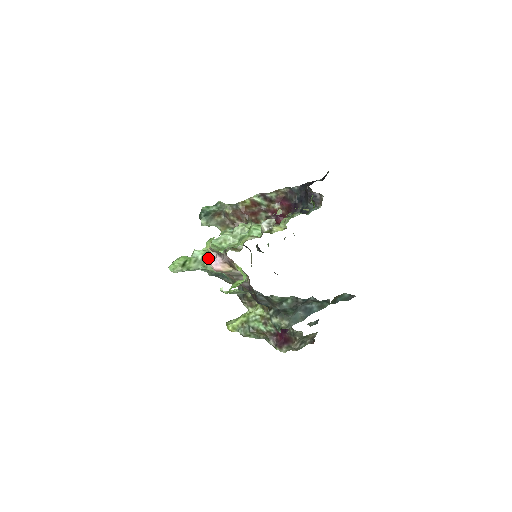
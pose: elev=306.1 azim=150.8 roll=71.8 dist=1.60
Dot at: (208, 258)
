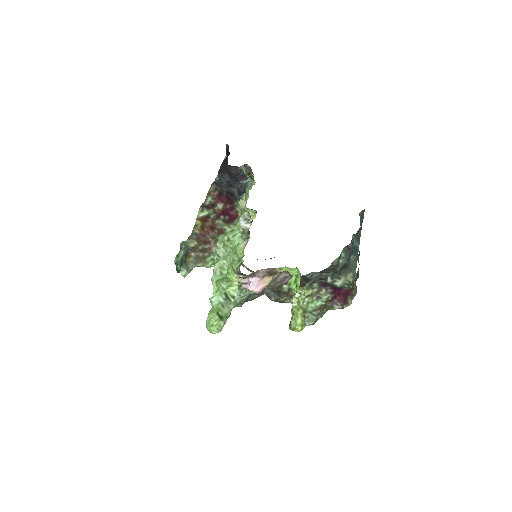
Dot at: (230, 293)
